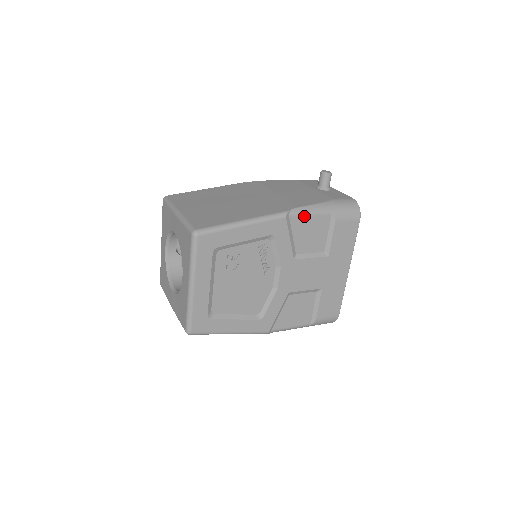
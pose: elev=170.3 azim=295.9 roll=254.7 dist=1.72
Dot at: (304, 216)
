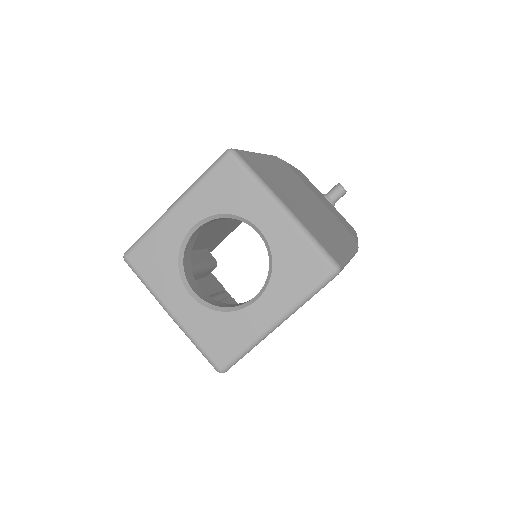
Dot at: occluded
